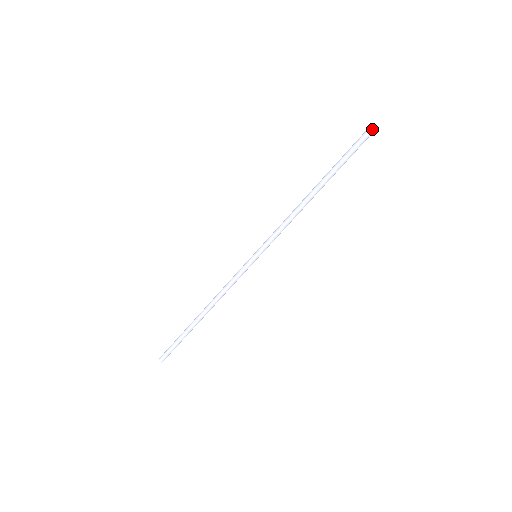
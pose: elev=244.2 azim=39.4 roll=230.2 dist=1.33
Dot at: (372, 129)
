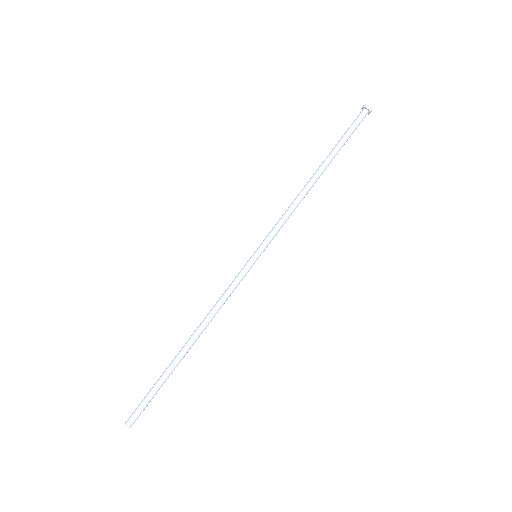
Dot at: (363, 109)
